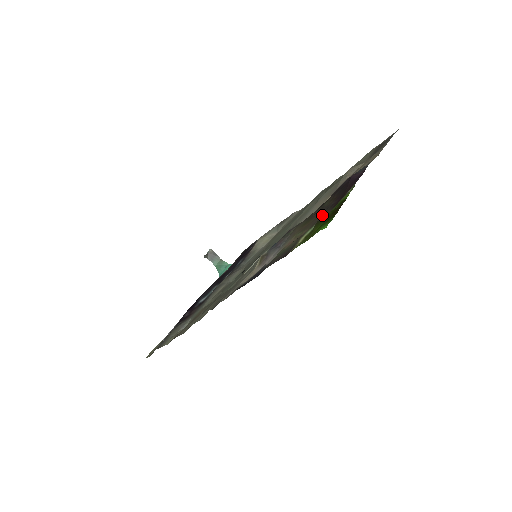
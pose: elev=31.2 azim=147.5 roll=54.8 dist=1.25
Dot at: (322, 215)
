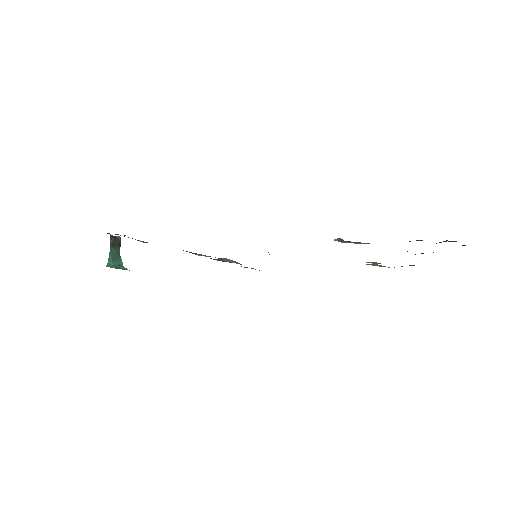
Dot at: occluded
